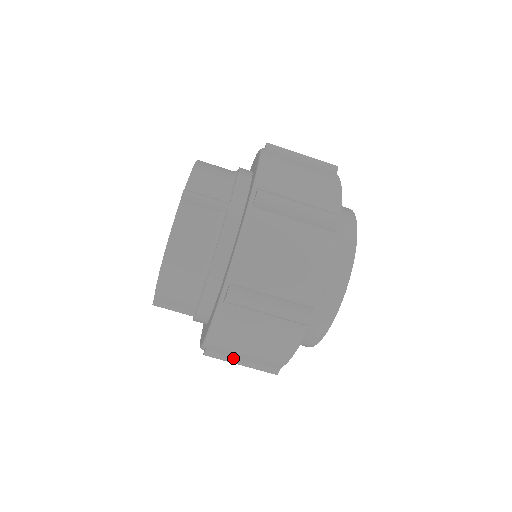
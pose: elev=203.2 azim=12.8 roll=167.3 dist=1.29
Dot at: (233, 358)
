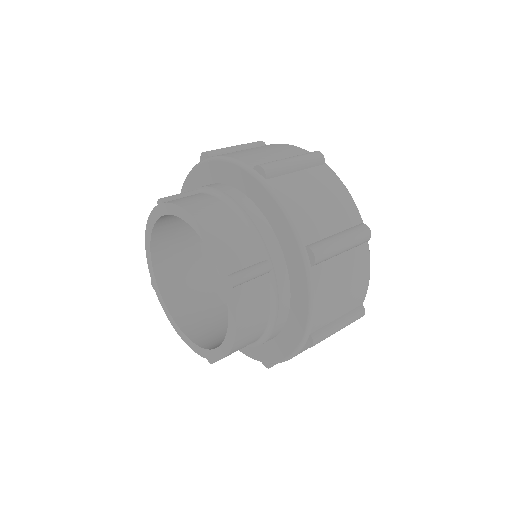
Dot at: (332, 239)
